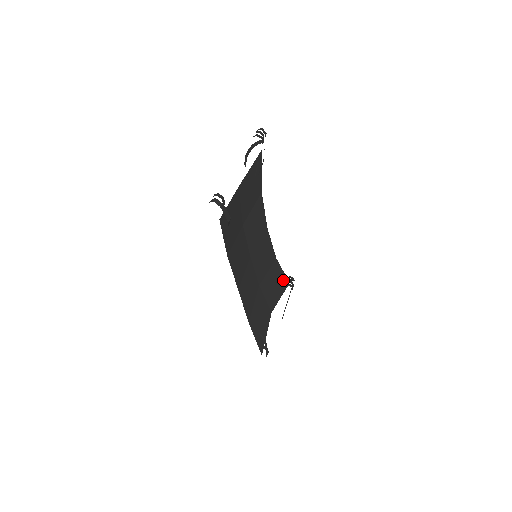
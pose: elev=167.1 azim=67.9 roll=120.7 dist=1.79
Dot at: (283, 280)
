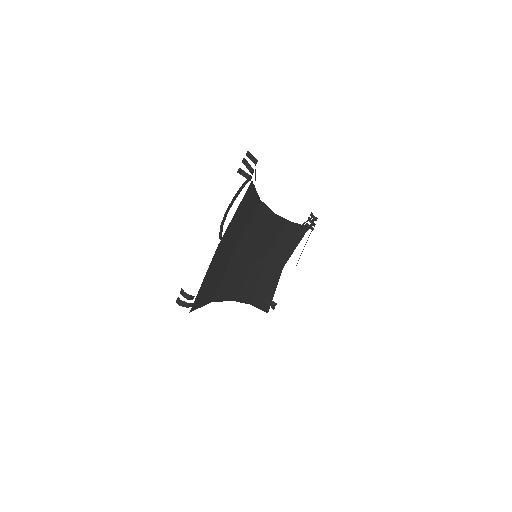
Dot at: (299, 234)
